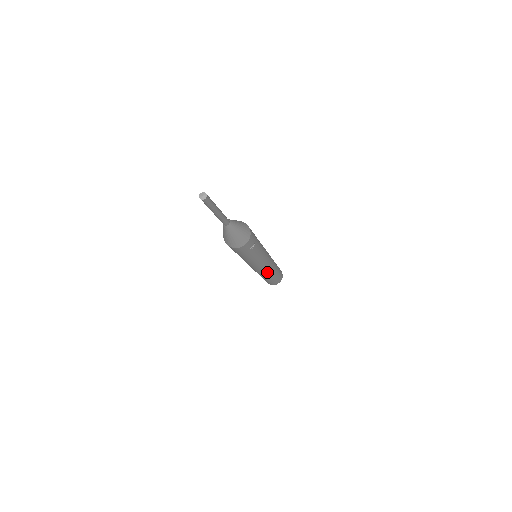
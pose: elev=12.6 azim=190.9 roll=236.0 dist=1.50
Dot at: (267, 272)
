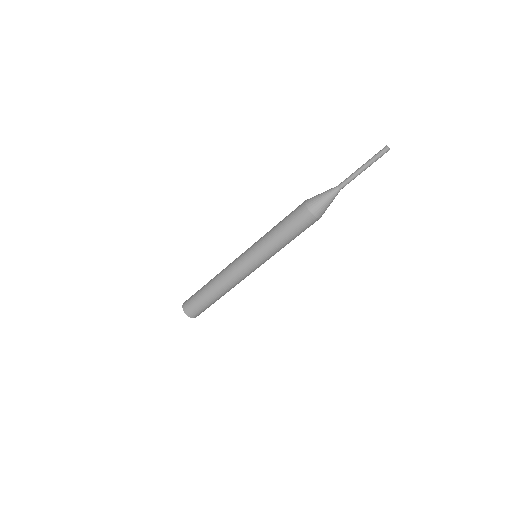
Dot at: occluded
